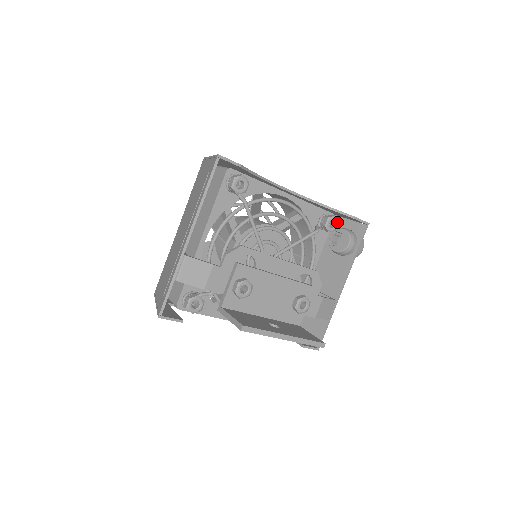
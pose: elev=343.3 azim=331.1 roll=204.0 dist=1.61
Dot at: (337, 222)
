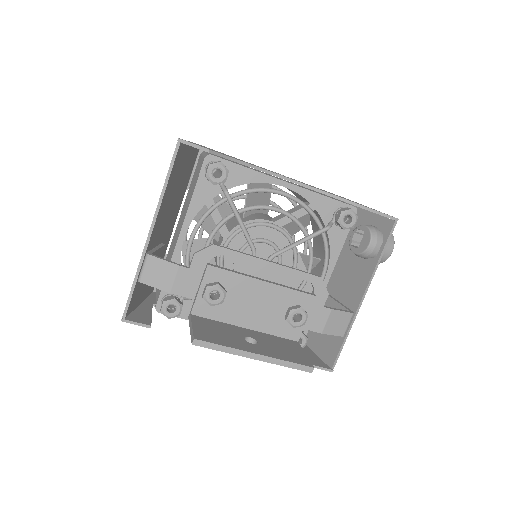
Dot at: (355, 217)
